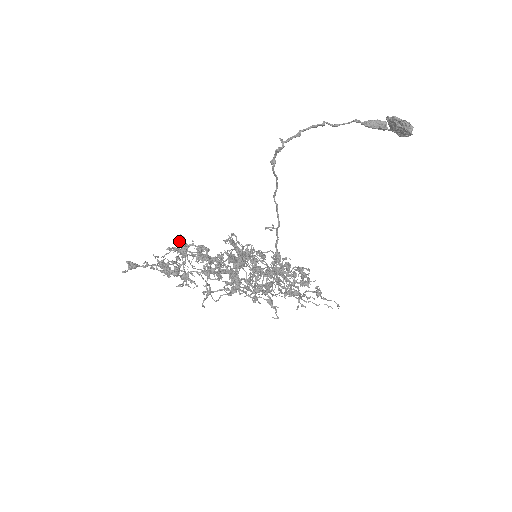
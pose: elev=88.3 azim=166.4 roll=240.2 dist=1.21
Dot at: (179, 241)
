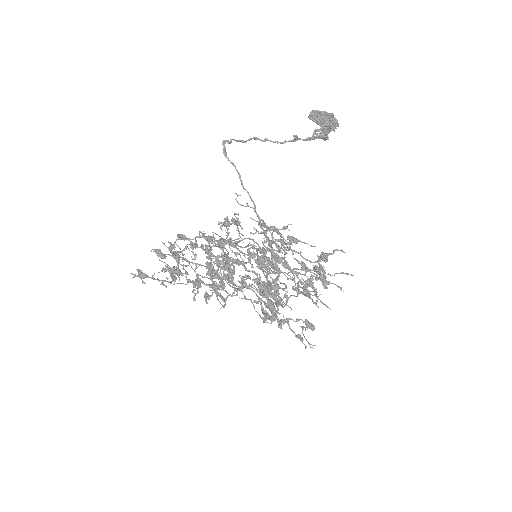
Dot at: (205, 298)
